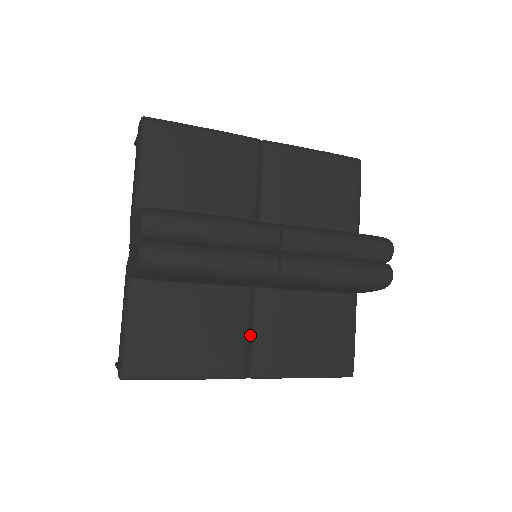
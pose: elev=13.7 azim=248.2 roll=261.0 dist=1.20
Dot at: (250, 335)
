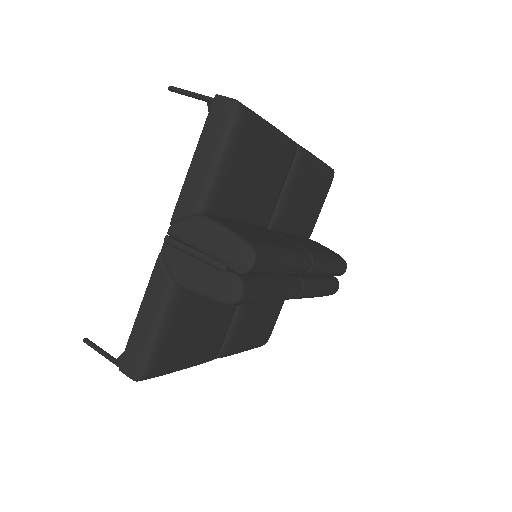
Dot at: occluded
